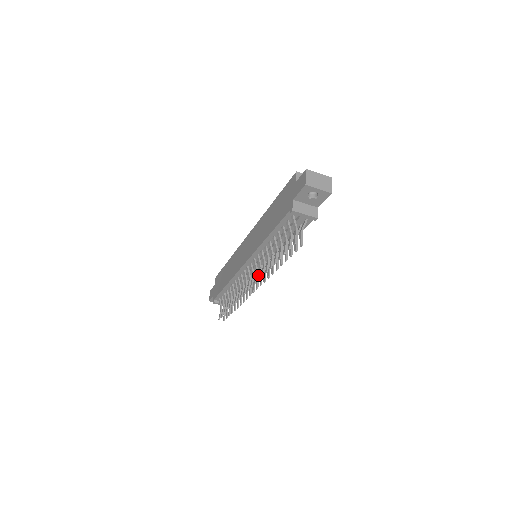
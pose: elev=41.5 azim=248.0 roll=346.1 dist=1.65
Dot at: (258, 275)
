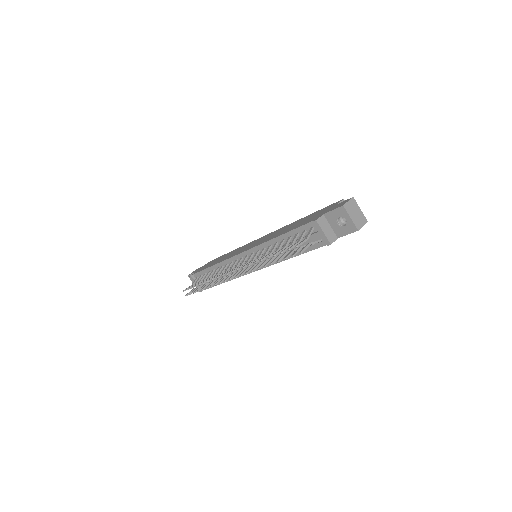
Dot at: occluded
